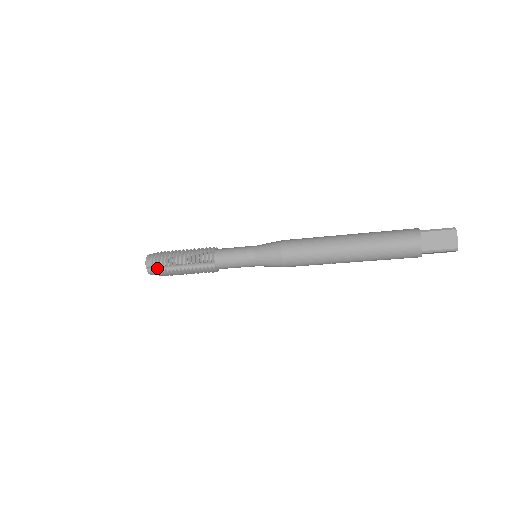
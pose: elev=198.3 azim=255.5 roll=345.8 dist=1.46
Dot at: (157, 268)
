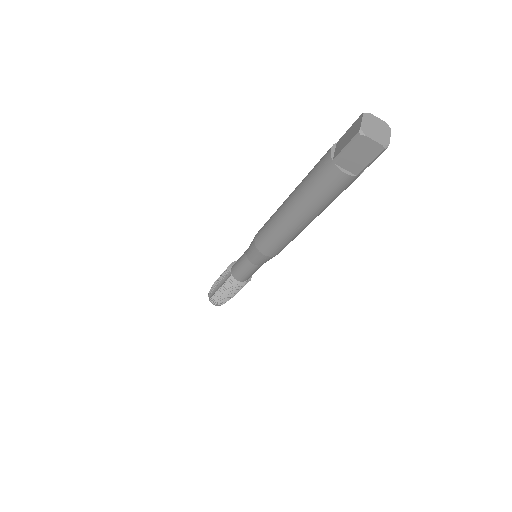
Dot at: (212, 294)
